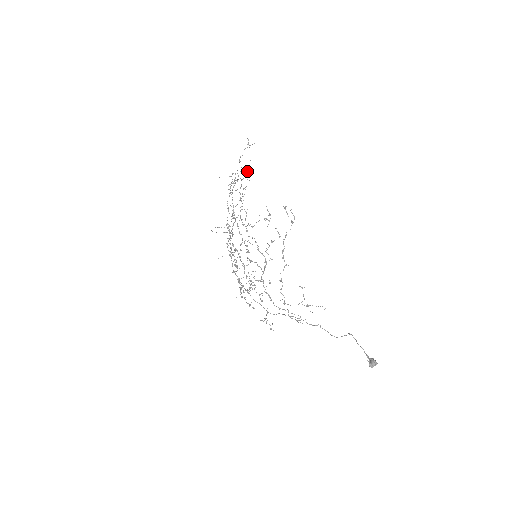
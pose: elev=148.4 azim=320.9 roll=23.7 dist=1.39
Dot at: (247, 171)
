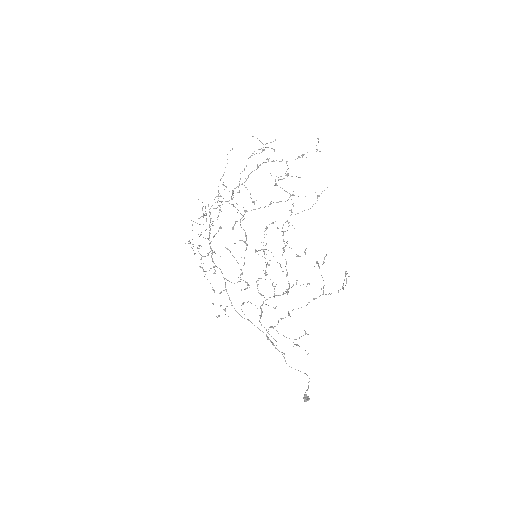
Dot at: (319, 195)
